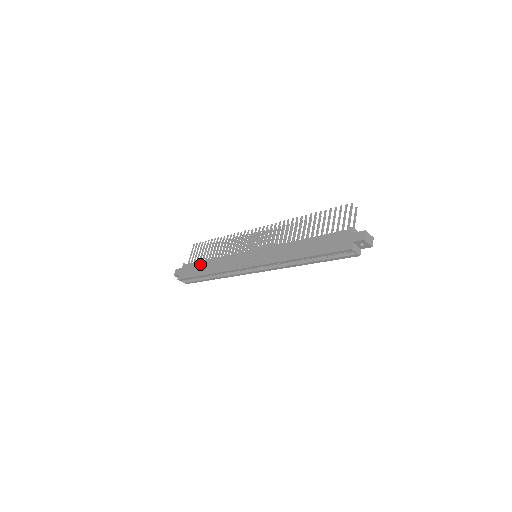
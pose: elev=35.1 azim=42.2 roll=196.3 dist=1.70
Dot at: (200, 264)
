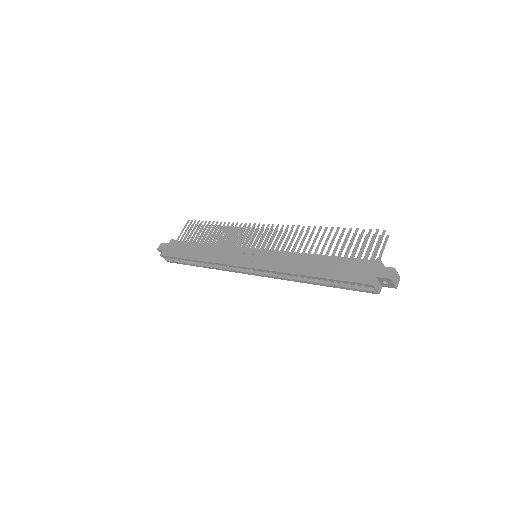
Dot at: (190, 245)
